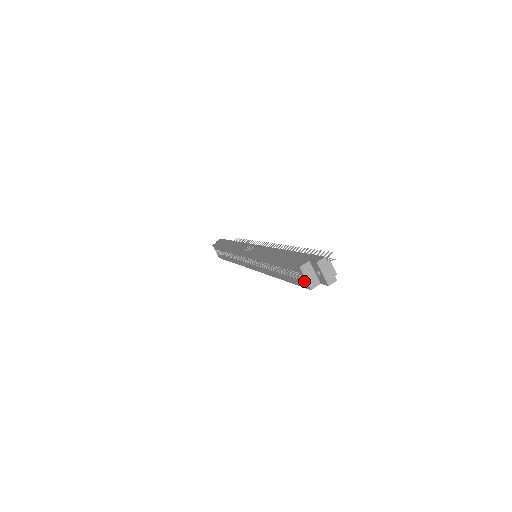
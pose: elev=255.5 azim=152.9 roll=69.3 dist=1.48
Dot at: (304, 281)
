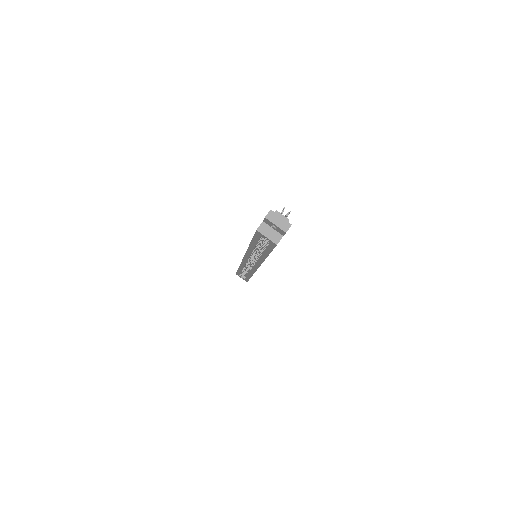
Dot at: (269, 241)
